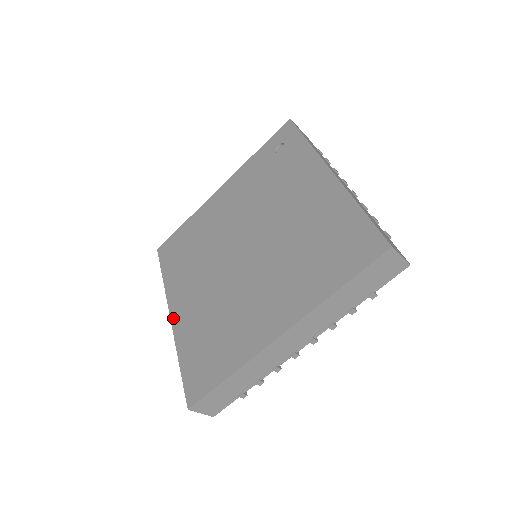
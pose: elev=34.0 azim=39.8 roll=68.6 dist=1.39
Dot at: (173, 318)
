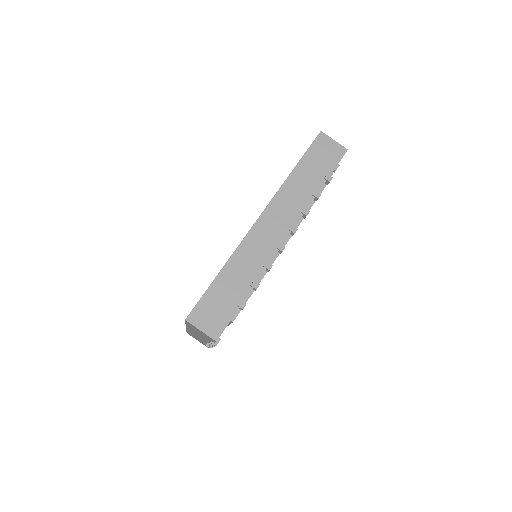
Dot at: occluded
